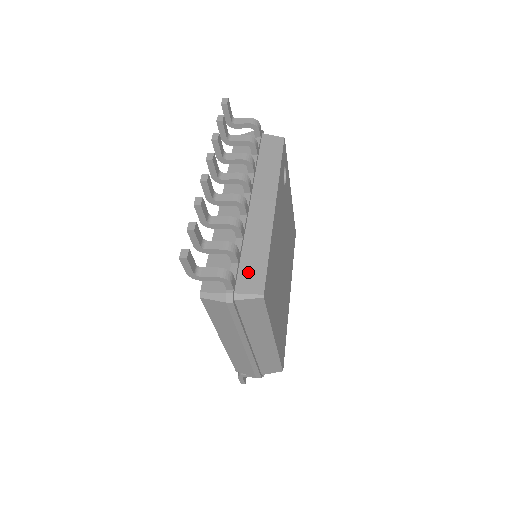
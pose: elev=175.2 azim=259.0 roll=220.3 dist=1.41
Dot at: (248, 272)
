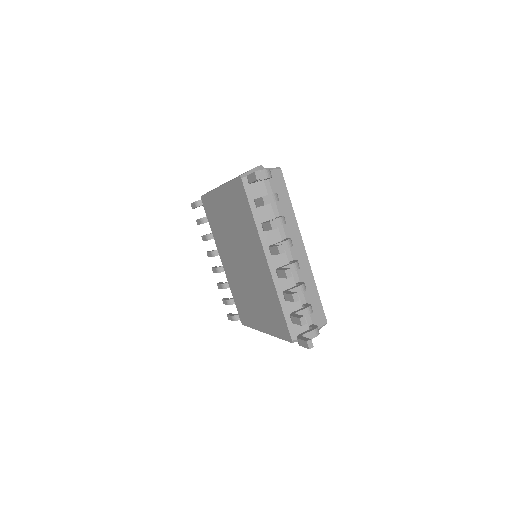
Dot at: (314, 312)
